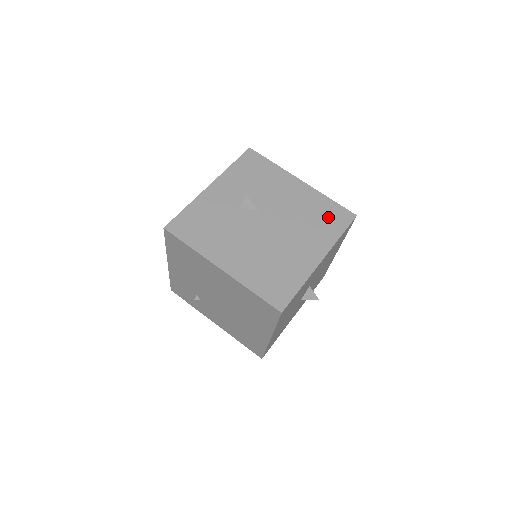
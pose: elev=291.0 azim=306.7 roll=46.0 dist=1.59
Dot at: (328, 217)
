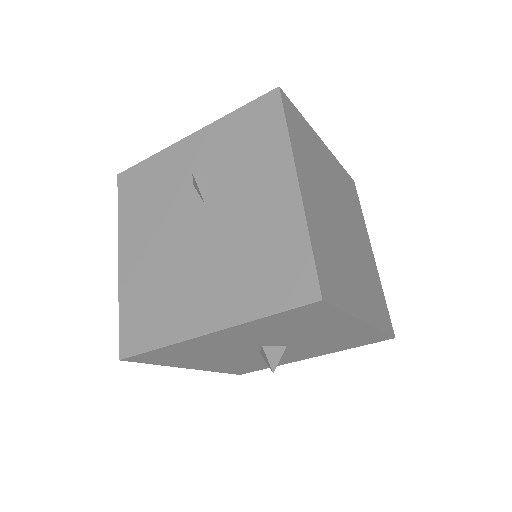
Dot at: (276, 271)
